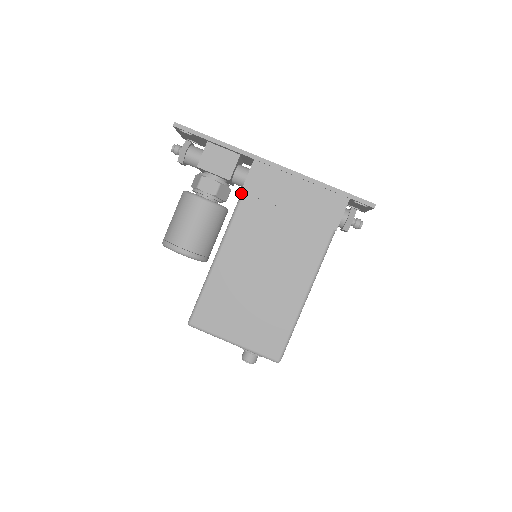
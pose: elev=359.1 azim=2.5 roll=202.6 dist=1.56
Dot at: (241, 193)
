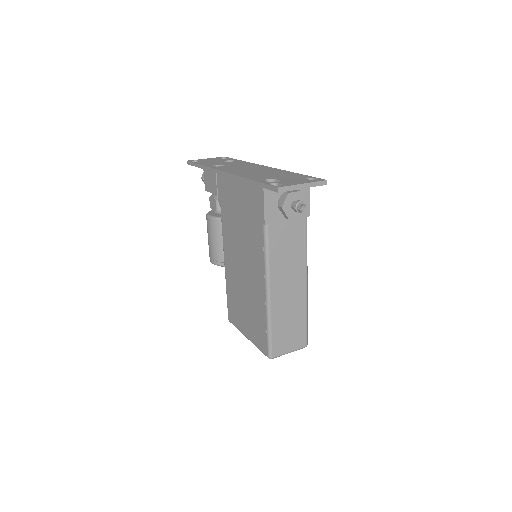
Dot at: occluded
